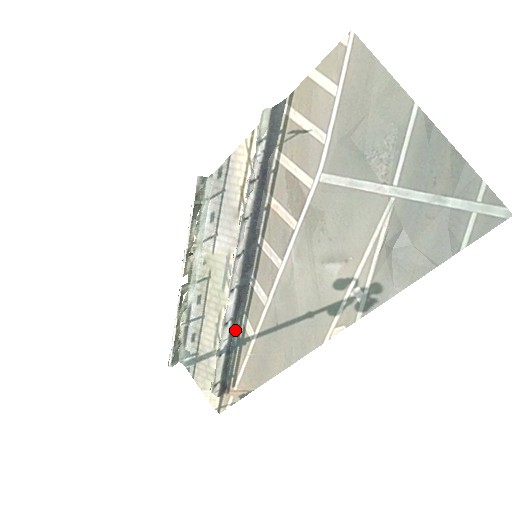
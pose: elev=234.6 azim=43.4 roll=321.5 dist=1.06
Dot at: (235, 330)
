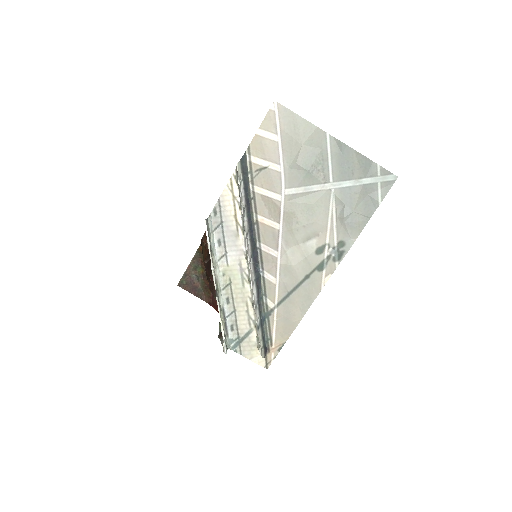
Dot at: (261, 309)
